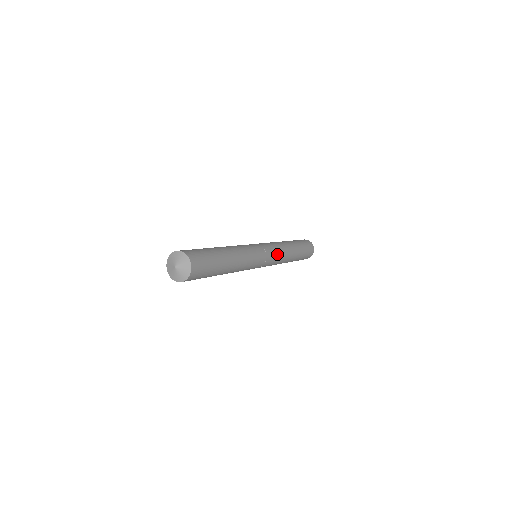
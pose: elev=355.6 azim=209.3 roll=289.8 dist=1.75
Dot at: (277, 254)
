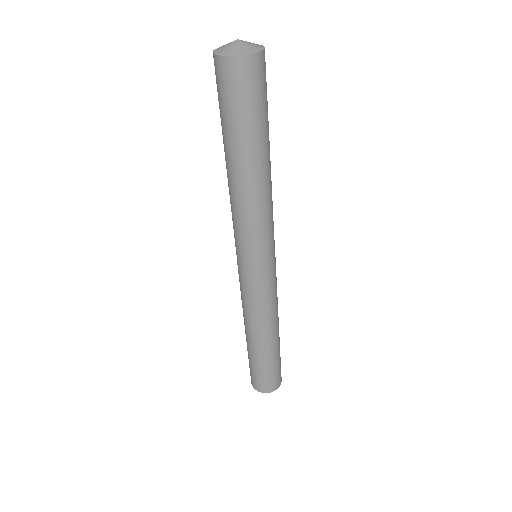
Dot at: (276, 282)
